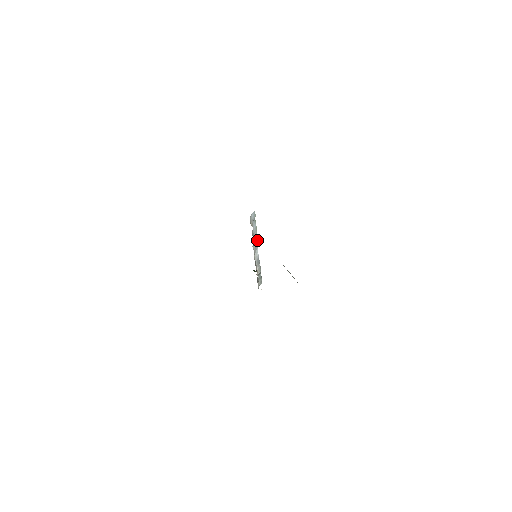
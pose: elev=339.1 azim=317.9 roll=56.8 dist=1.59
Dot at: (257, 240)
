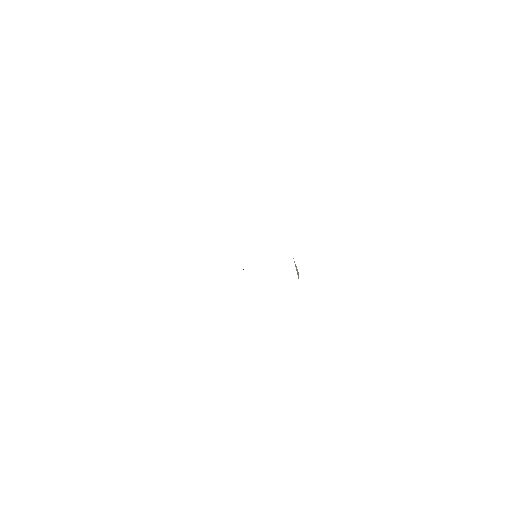
Dot at: occluded
